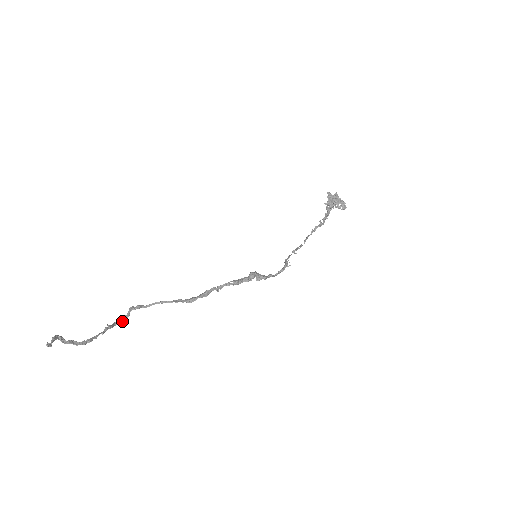
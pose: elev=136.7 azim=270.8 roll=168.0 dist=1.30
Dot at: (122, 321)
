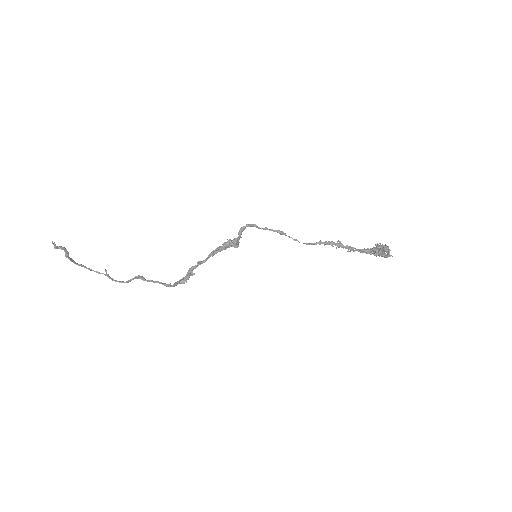
Dot at: (121, 281)
